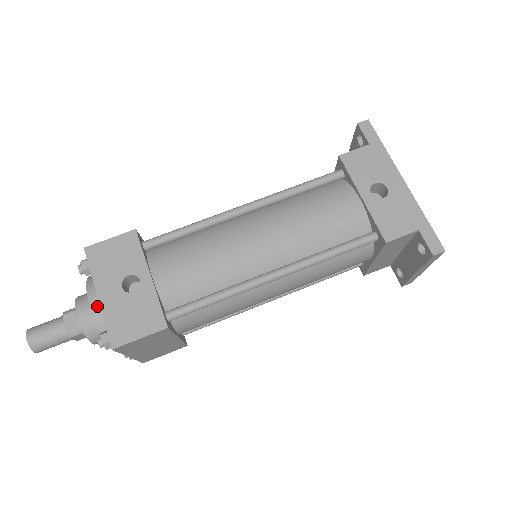
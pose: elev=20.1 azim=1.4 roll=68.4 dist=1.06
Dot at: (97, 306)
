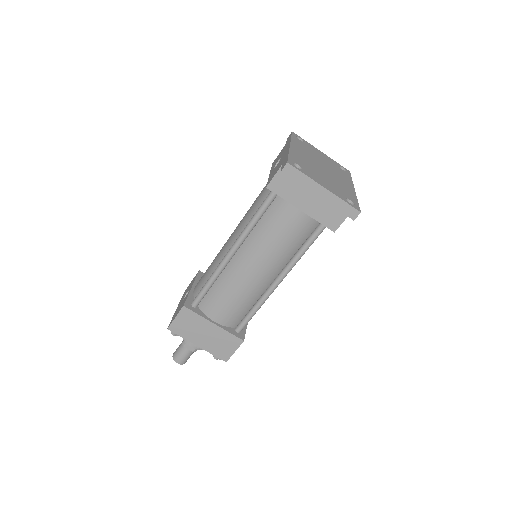
Dot at: occluded
